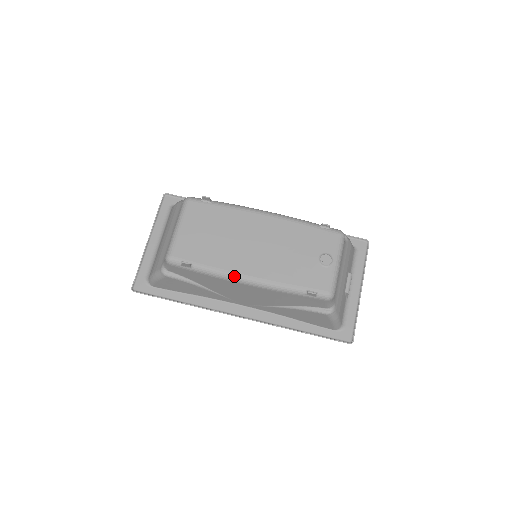
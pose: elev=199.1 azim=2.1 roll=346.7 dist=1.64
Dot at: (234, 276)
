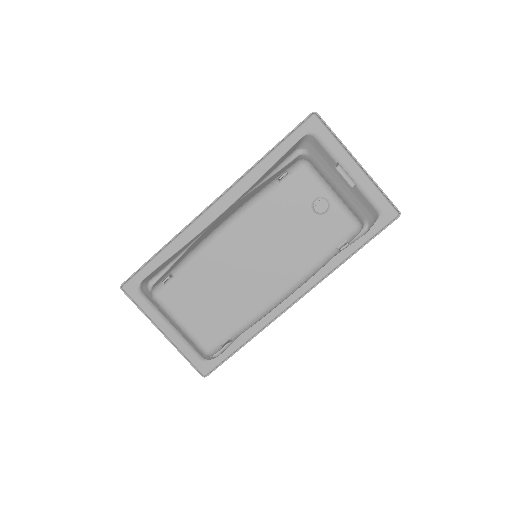
Dot at: (270, 307)
